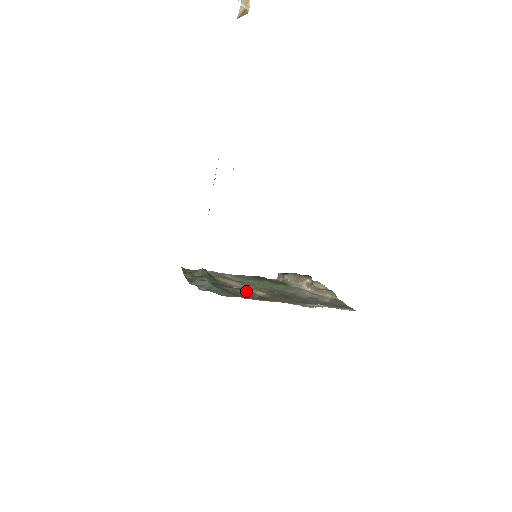
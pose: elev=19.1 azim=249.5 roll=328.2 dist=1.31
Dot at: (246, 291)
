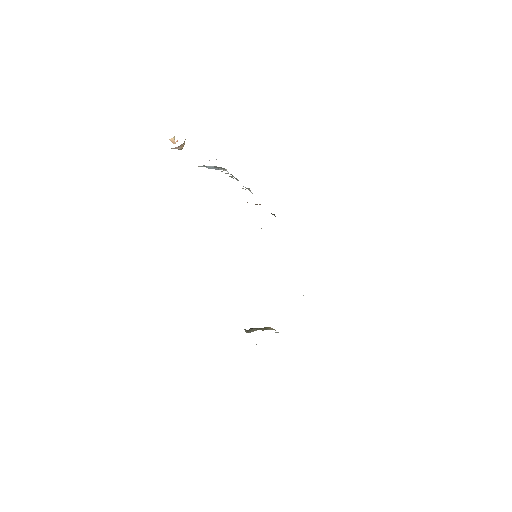
Dot at: occluded
